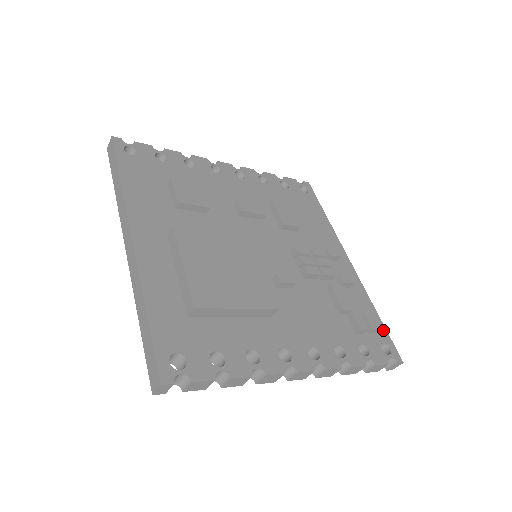
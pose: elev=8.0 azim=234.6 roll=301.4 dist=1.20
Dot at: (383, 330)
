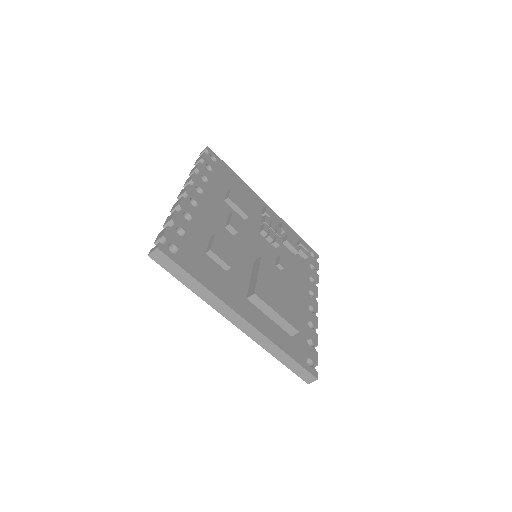
Dot at: occluded
